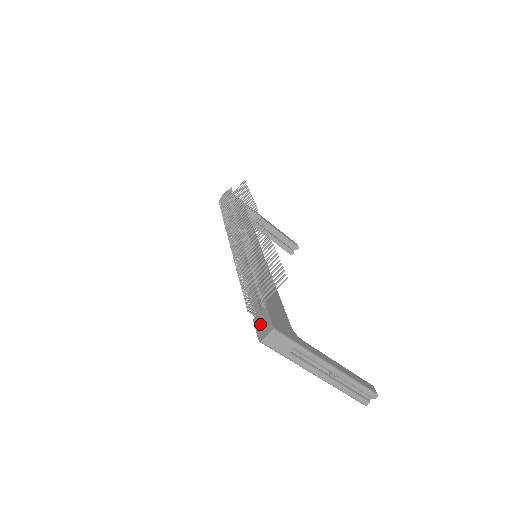
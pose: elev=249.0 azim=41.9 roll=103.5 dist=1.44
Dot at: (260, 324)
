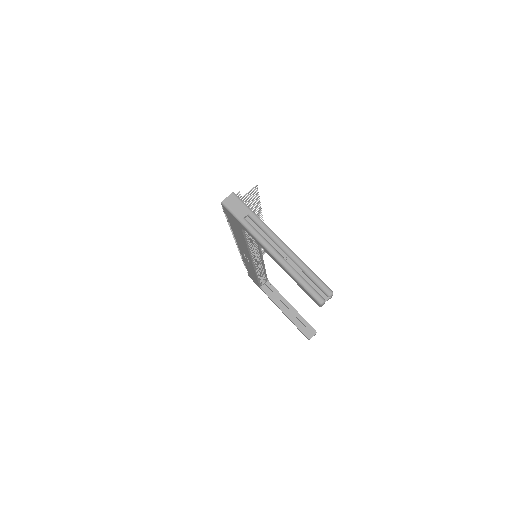
Dot at: occluded
